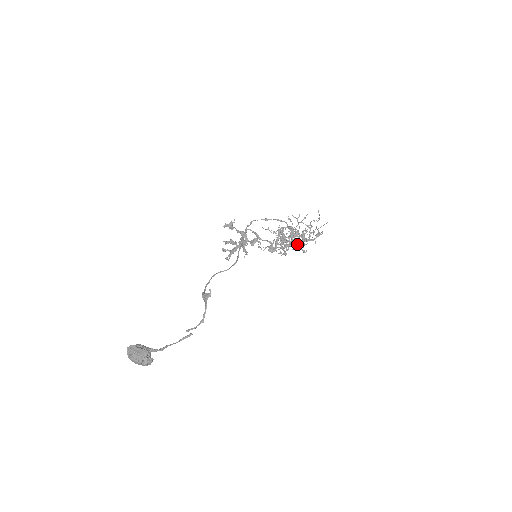
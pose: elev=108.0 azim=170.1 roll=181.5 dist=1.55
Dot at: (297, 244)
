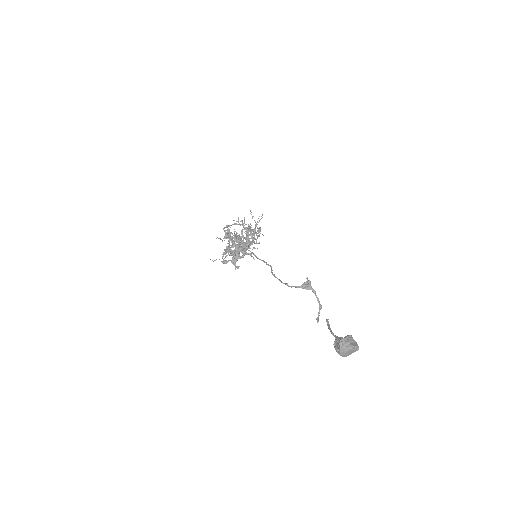
Dot at: (254, 242)
